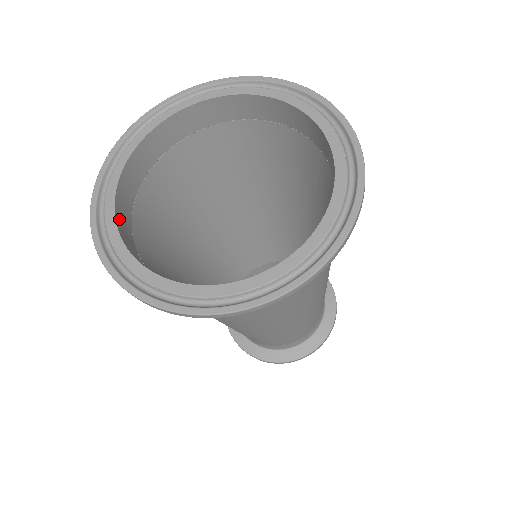
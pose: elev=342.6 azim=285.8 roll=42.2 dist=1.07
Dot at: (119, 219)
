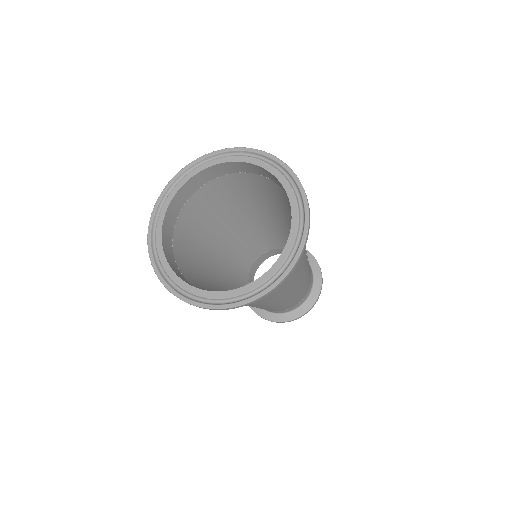
Dot at: (170, 264)
